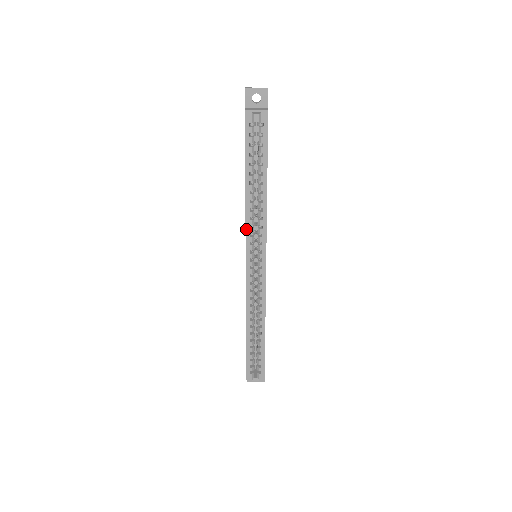
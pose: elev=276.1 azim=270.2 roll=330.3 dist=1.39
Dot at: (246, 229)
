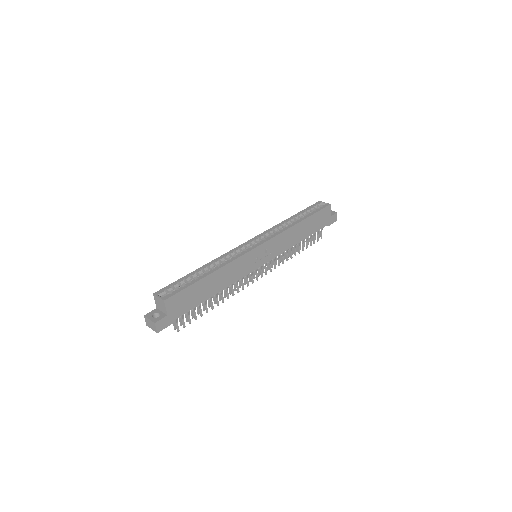
Dot at: (269, 229)
